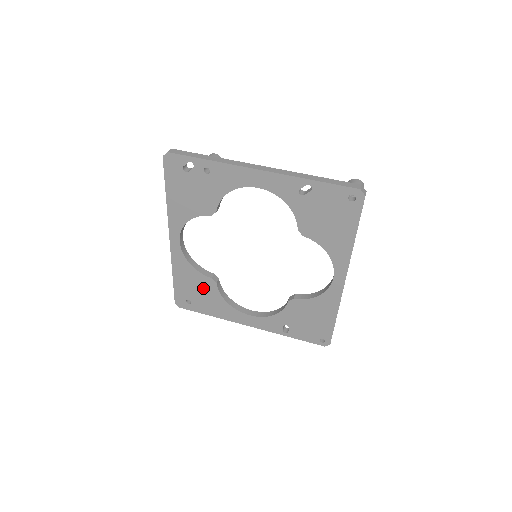
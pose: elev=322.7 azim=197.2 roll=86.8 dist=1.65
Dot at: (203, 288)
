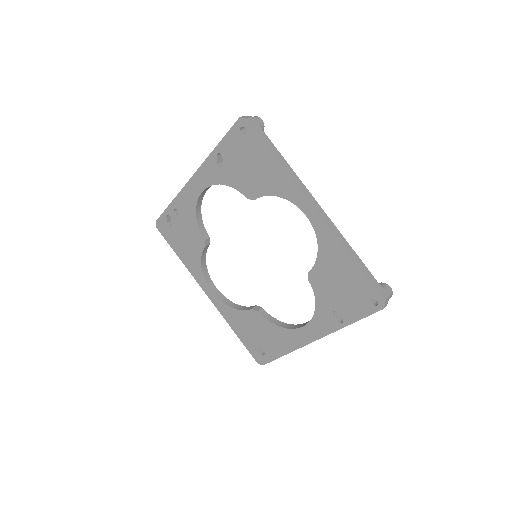
Dot at: (256, 326)
